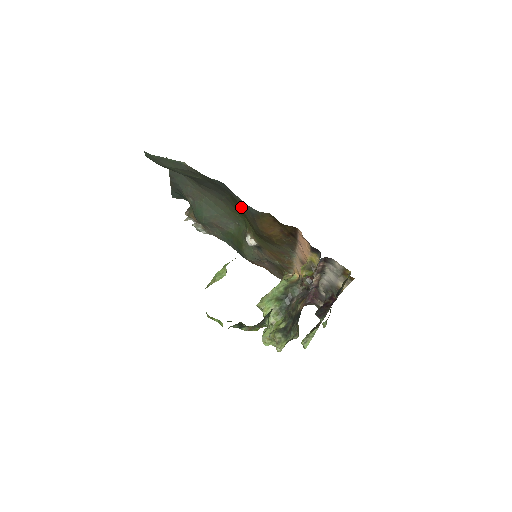
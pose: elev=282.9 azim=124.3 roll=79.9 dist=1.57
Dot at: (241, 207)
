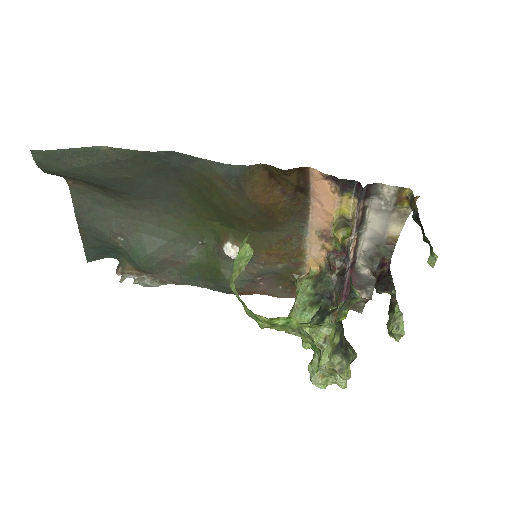
Dot at: (212, 183)
